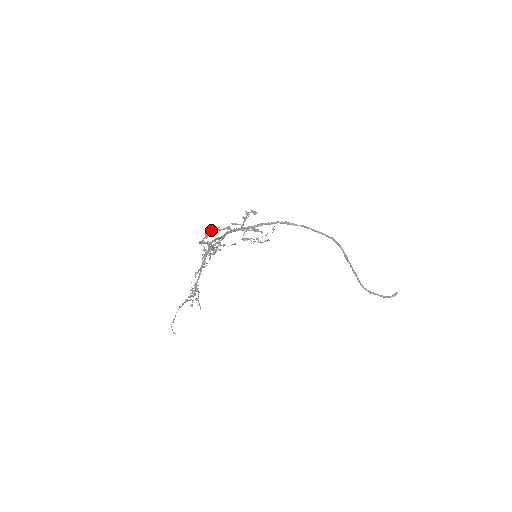
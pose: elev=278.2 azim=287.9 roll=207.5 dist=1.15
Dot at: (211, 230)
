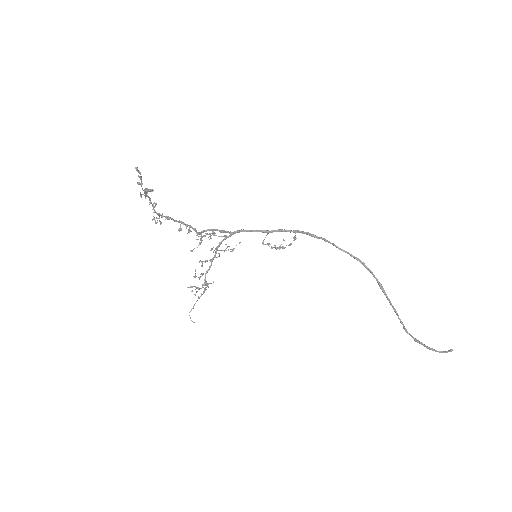
Dot at: (144, 195)
